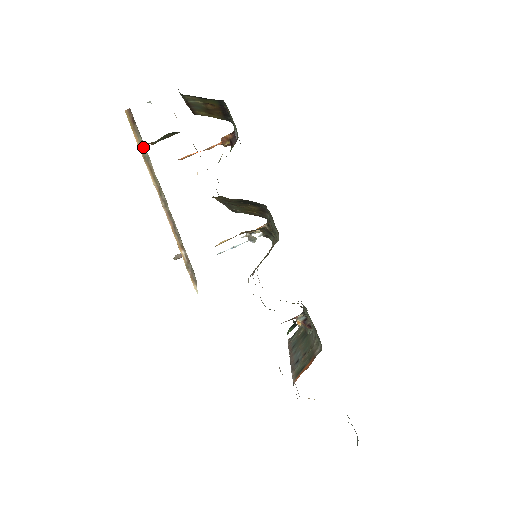
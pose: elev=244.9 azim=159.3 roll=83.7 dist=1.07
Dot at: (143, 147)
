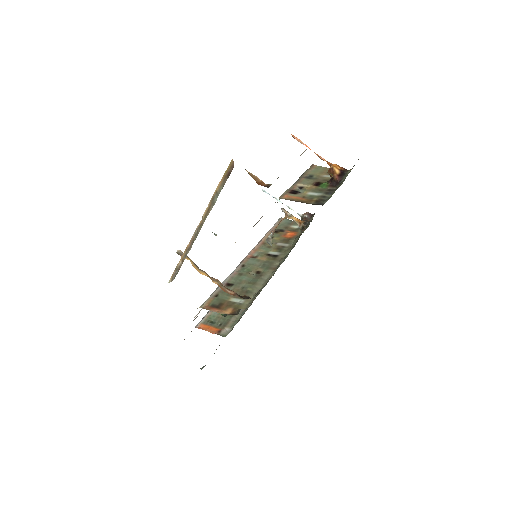
Dot at: (218, 194)
